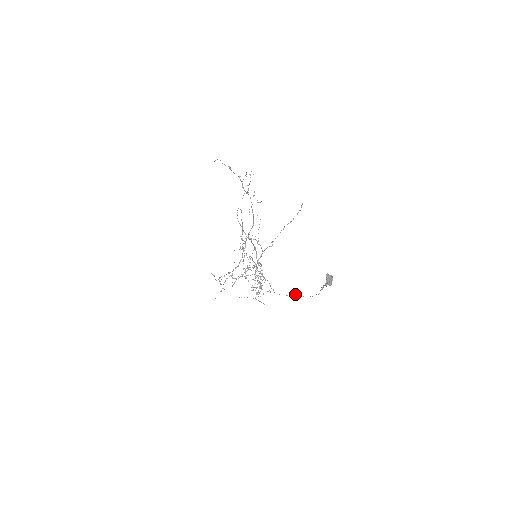
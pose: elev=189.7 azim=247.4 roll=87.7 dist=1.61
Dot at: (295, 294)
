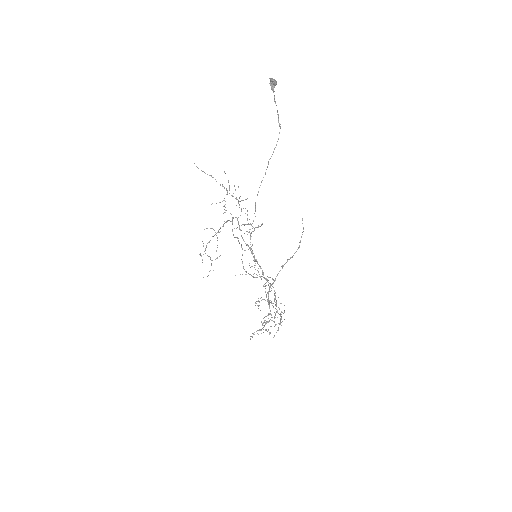
Dot at: (267, 167)
